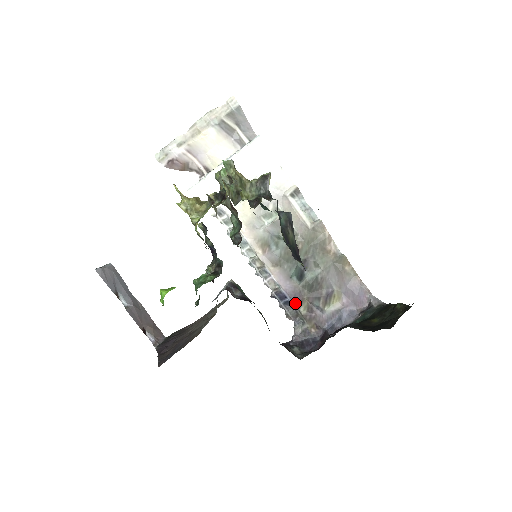
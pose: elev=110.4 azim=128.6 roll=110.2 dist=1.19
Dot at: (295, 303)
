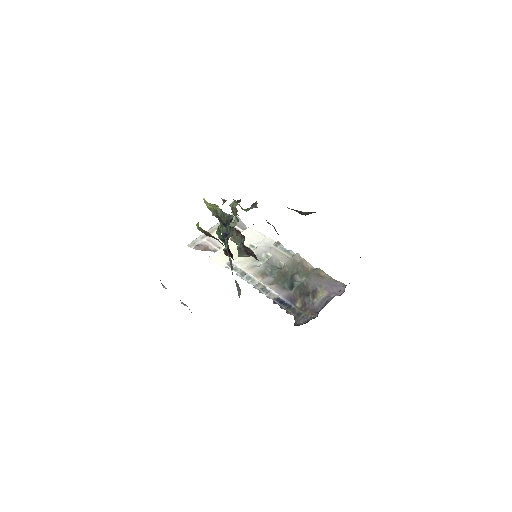
Dot at: (291, 302)
